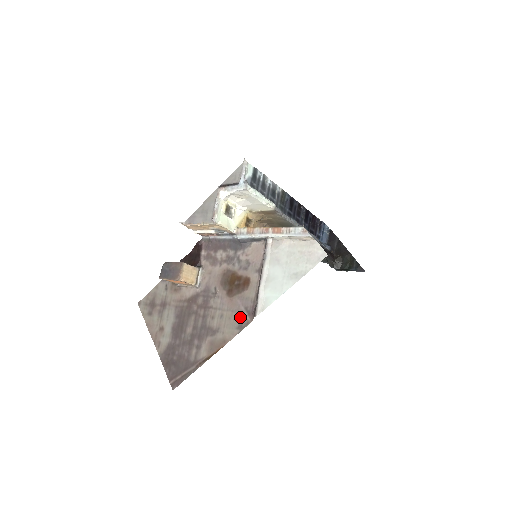
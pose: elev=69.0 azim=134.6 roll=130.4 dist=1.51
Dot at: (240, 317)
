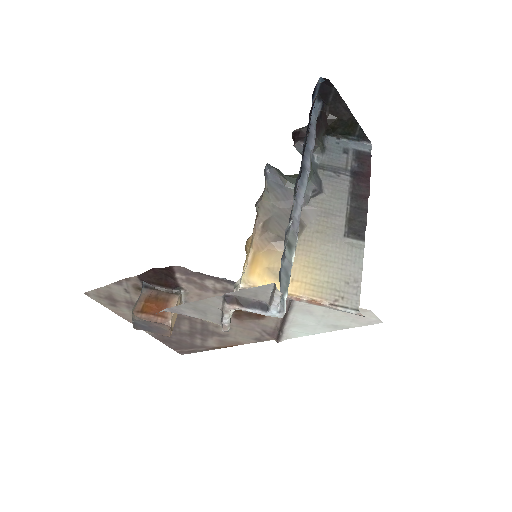
Dot at: (257, 335)
